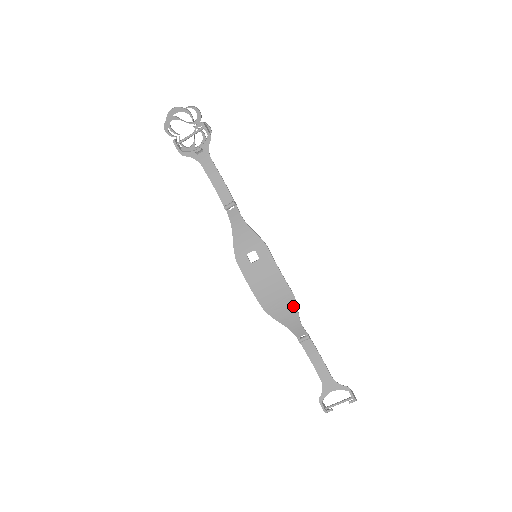
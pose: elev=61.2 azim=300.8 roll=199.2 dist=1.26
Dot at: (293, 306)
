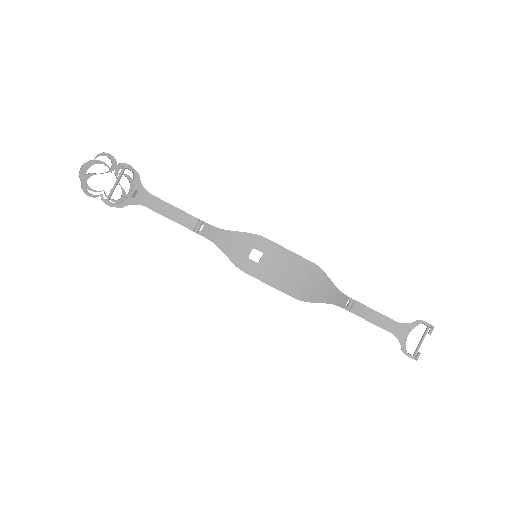
Dot at: (323, 277)
